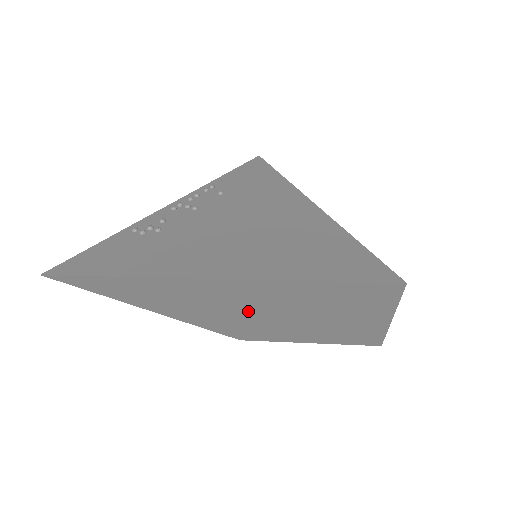
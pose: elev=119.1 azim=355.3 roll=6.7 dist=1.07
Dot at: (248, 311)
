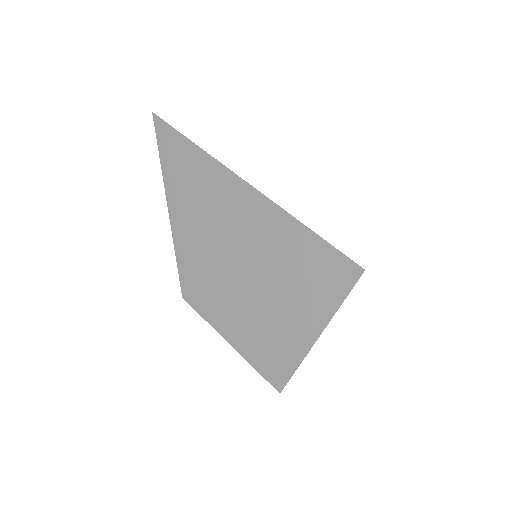
Dot at: (228, 246)
